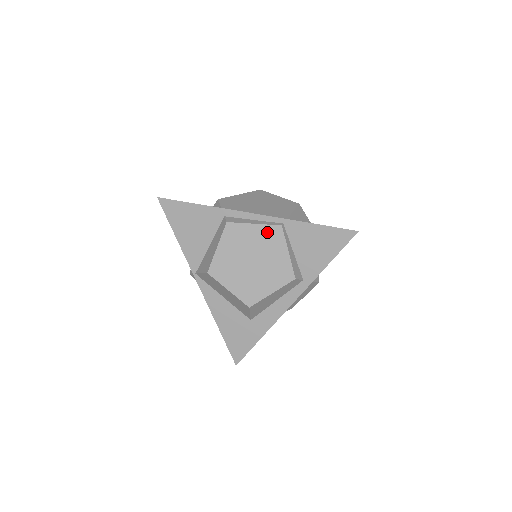
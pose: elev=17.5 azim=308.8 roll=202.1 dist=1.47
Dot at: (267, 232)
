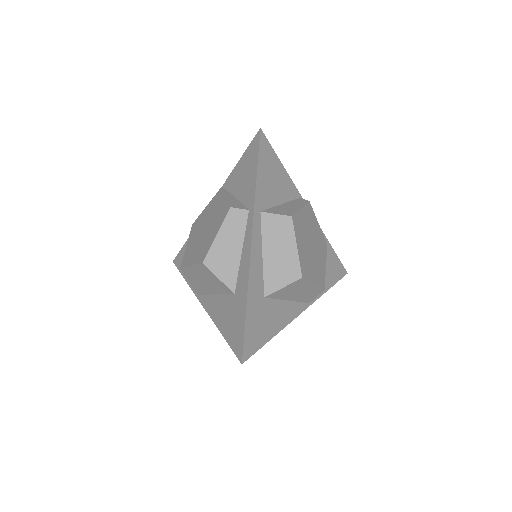
Dot at: (213, 202)
